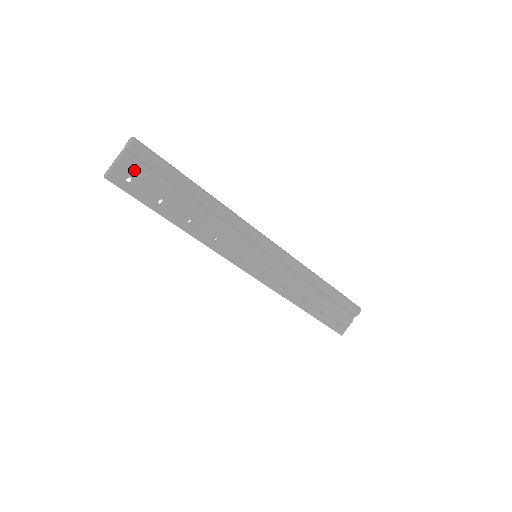
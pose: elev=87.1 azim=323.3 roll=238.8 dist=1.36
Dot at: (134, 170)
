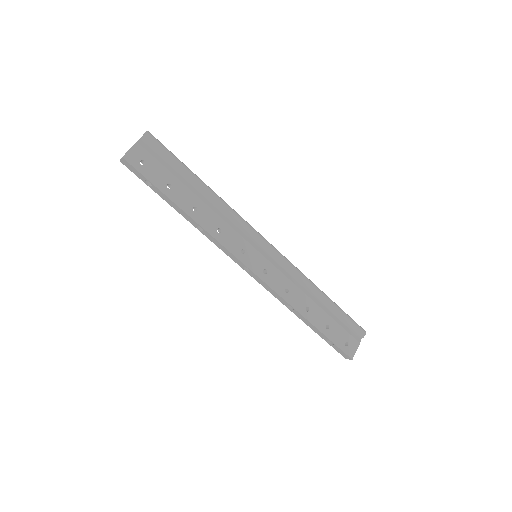
Dot at: (147, 155)
